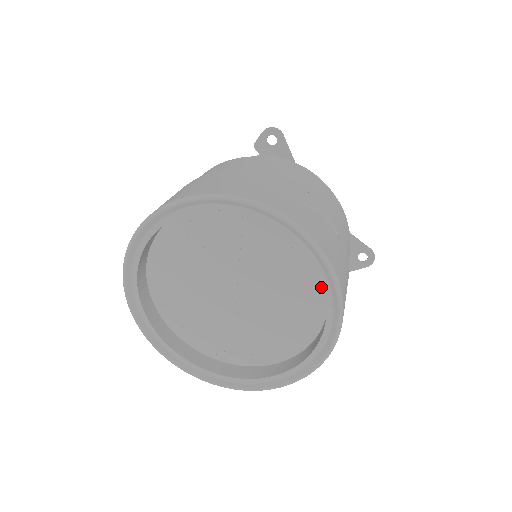
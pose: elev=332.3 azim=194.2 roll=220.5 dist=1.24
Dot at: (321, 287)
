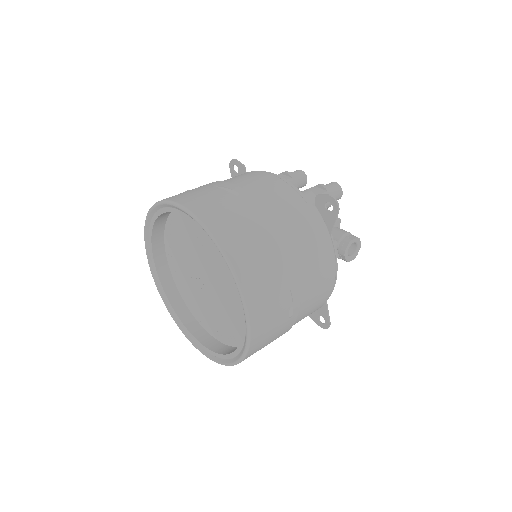
Dot at: occluded
